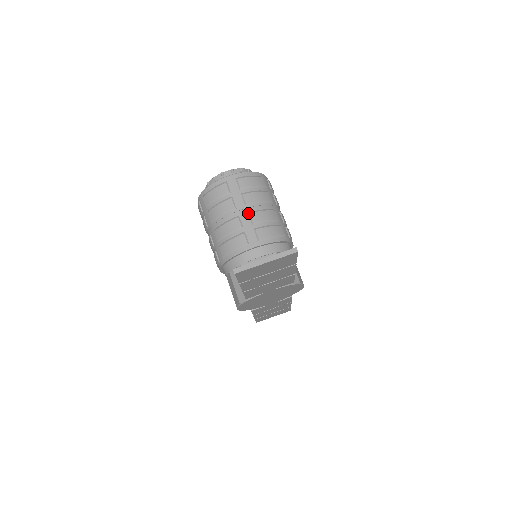
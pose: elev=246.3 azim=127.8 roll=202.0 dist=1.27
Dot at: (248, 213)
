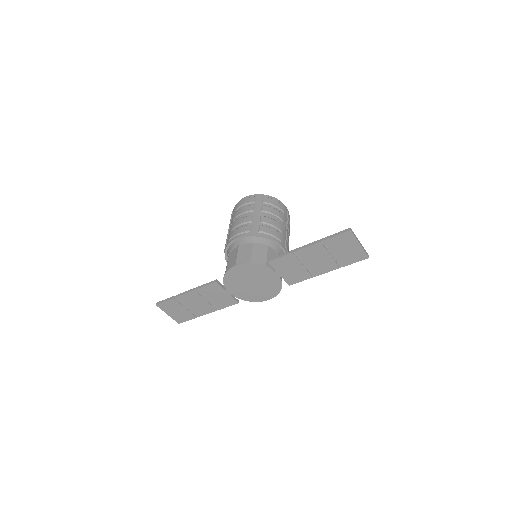
Dot at: (286, 230)
